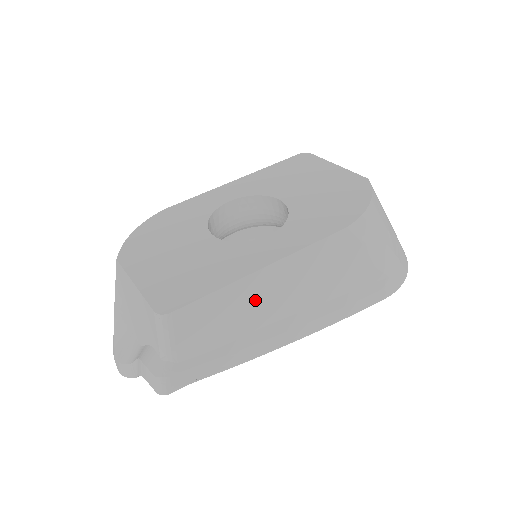
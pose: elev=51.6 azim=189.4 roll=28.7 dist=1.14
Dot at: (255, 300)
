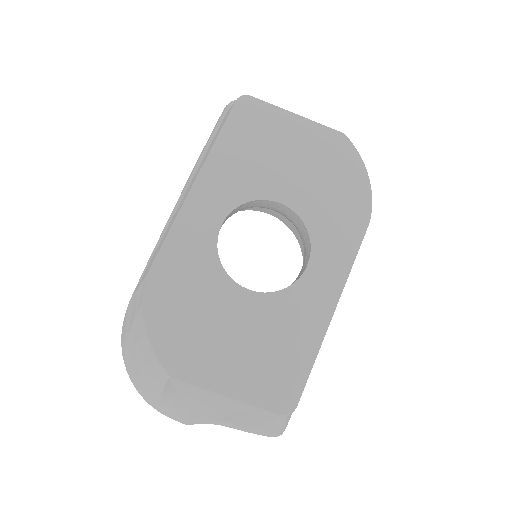
Dot at: occluded
